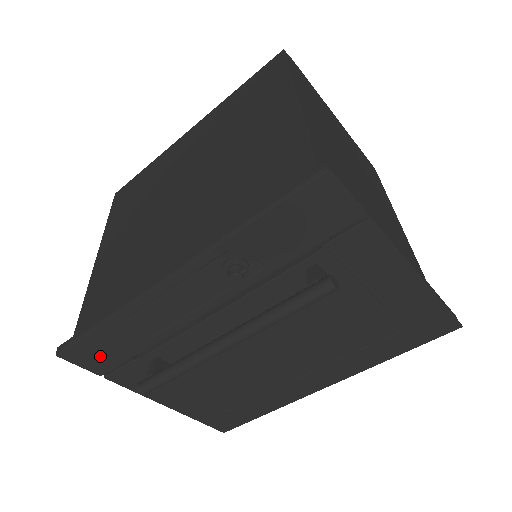
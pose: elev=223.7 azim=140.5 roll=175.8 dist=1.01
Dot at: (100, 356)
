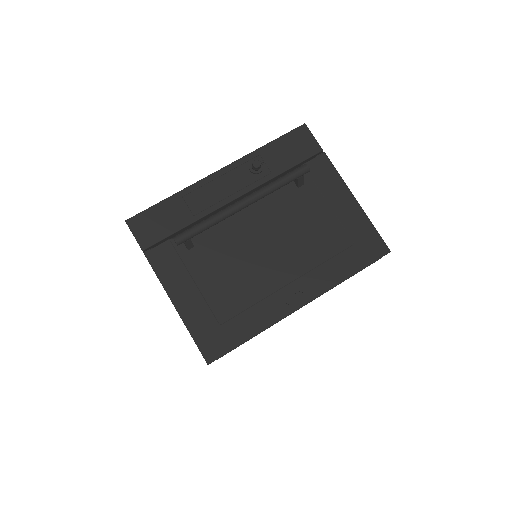
Dot at: (153, 228)
